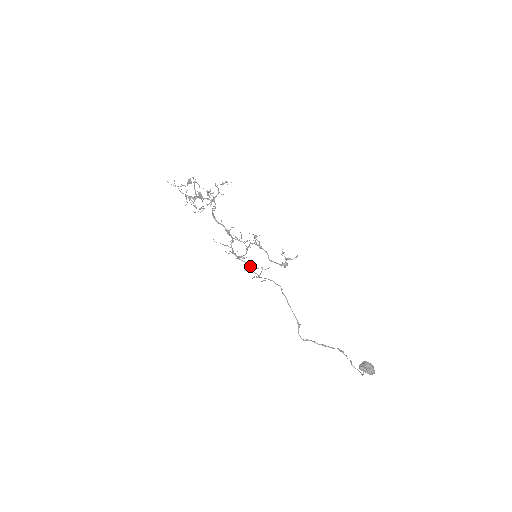
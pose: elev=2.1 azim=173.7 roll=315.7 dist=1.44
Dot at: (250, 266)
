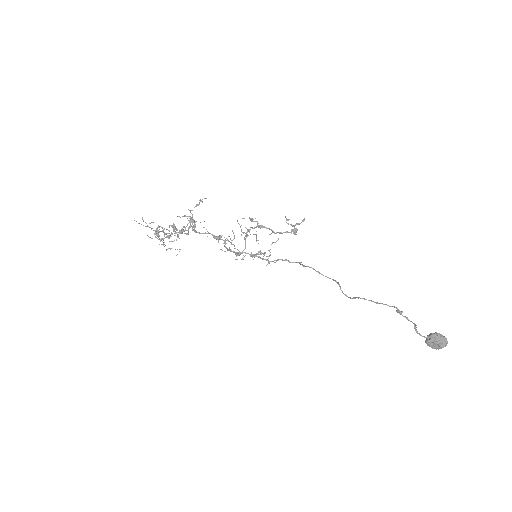
Dot at: (255, 254)
